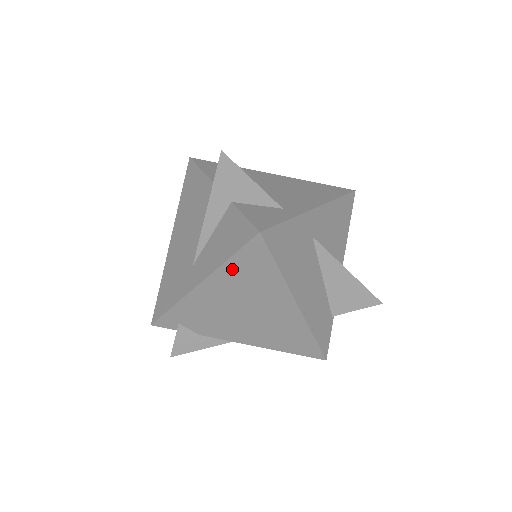
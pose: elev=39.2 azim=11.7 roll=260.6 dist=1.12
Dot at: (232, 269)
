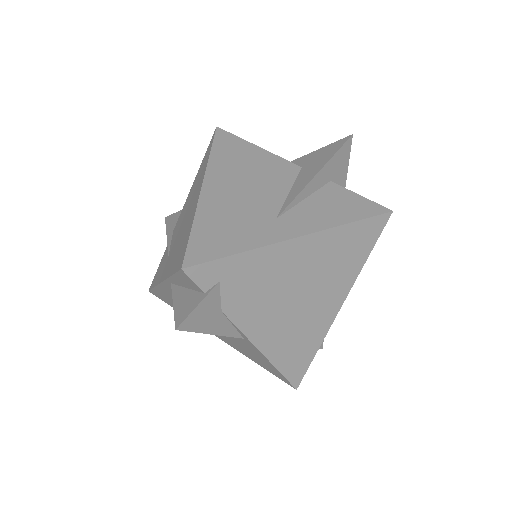
Dot at: (342, 235)
